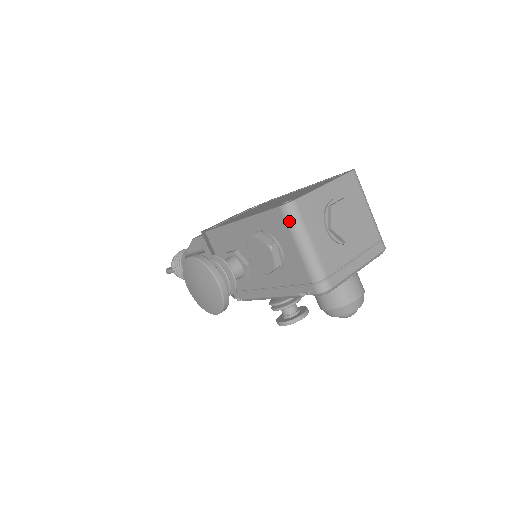
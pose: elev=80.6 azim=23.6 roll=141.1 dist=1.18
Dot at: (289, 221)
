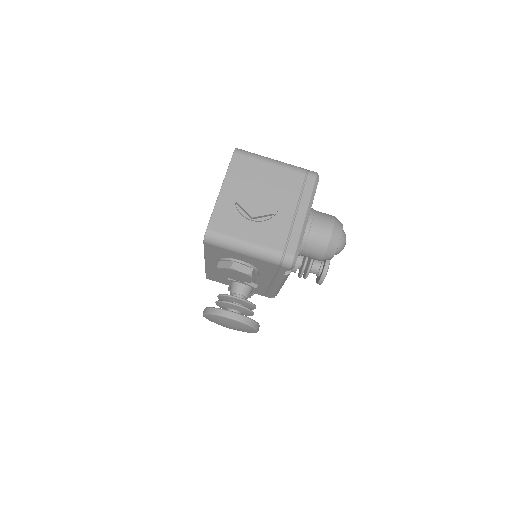
Dot at: (219, 245)
